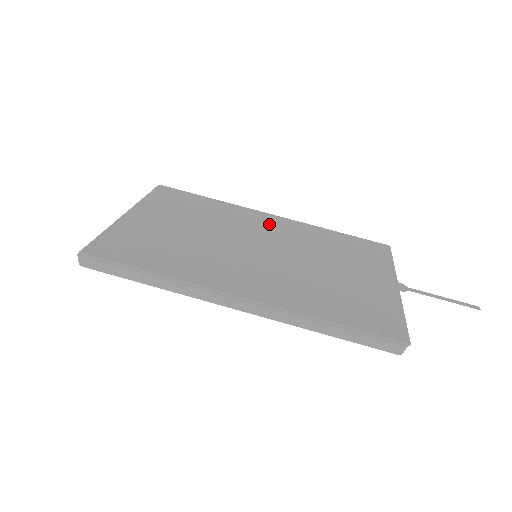
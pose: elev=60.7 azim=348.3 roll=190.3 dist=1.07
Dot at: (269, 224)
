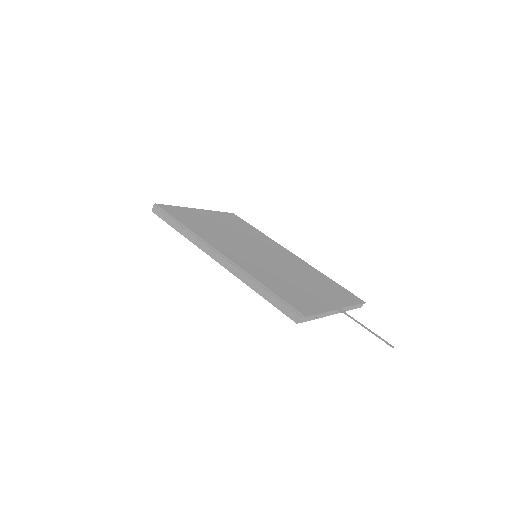
Dot at: (284, 253)
